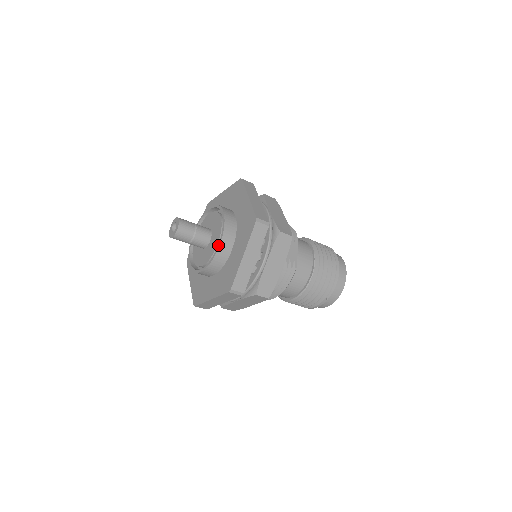
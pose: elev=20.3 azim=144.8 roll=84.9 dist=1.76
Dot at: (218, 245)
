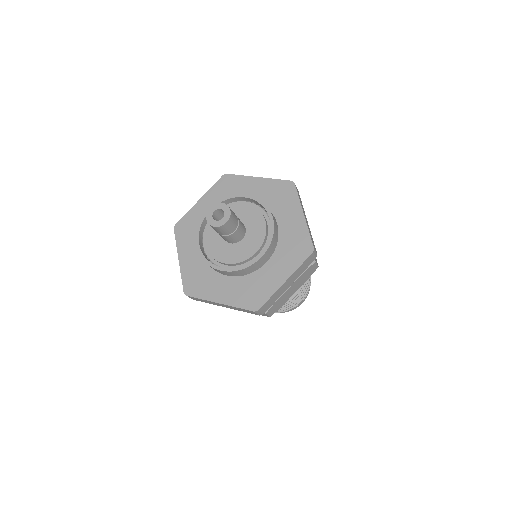
Dot at: (259, 256)
